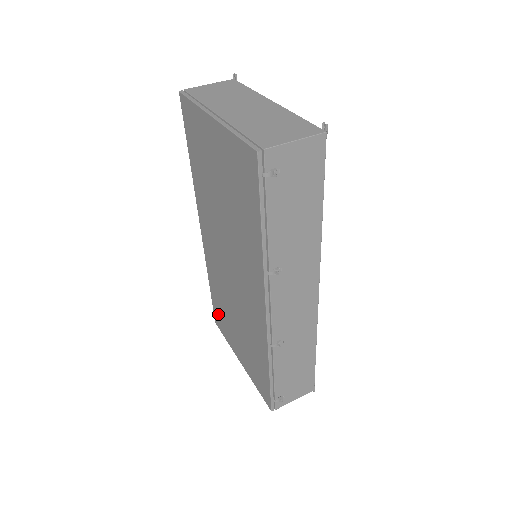
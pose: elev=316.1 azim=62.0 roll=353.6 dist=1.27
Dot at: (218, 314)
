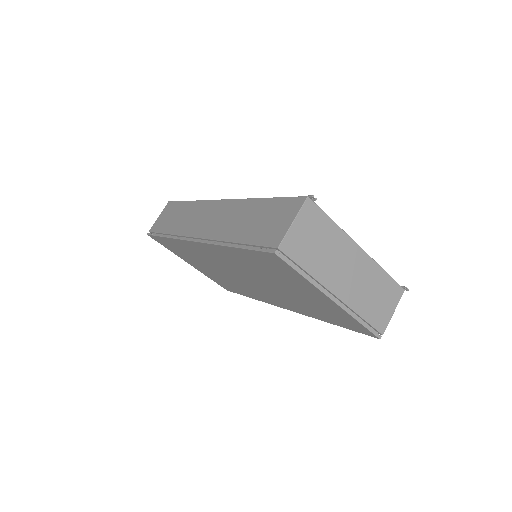
Dot at: (166, 244)
